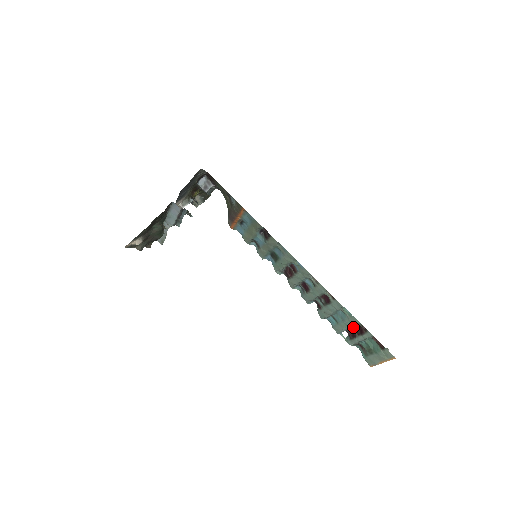
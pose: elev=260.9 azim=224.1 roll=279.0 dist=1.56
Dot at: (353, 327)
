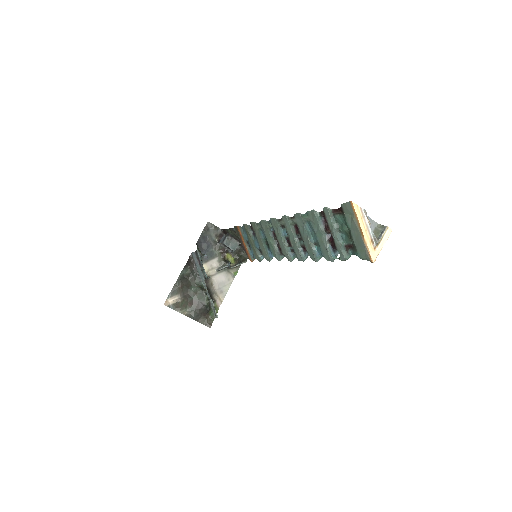
Dot at: (325, 229)
